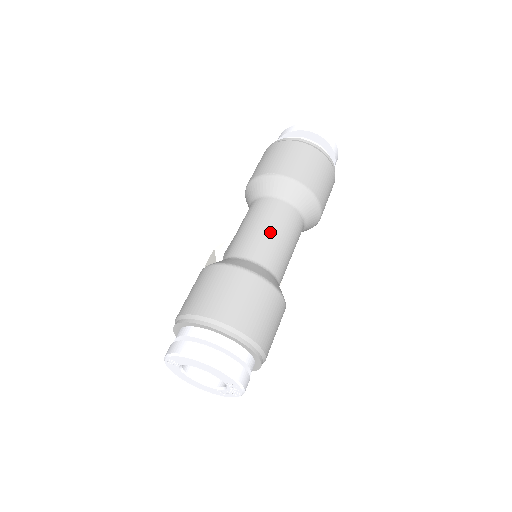
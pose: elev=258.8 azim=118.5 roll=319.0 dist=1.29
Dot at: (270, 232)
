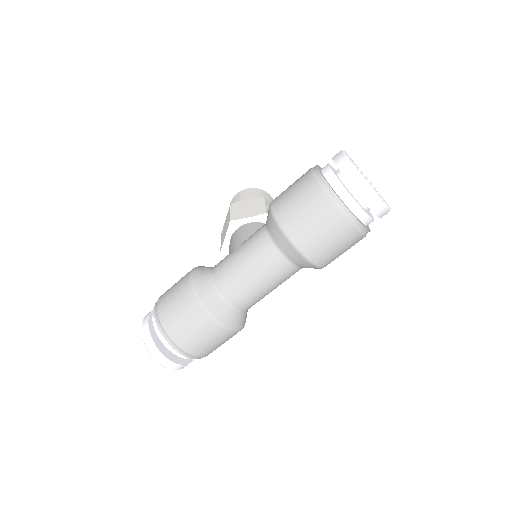
Dot at: (254, 282)
